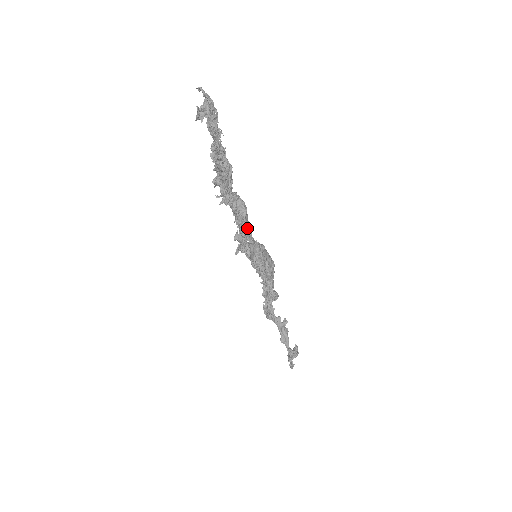
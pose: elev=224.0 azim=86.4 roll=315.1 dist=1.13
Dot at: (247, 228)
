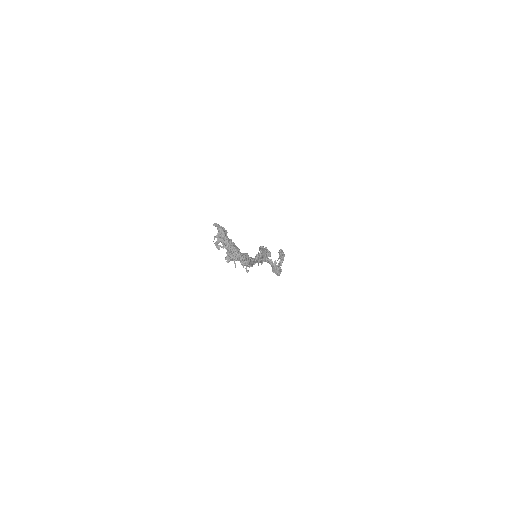
Dot at: (250, 262)
